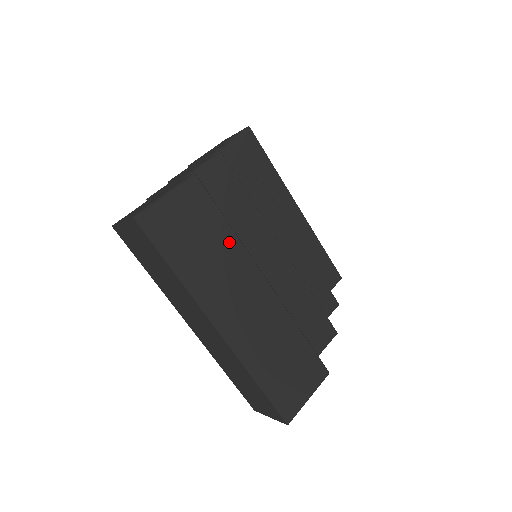
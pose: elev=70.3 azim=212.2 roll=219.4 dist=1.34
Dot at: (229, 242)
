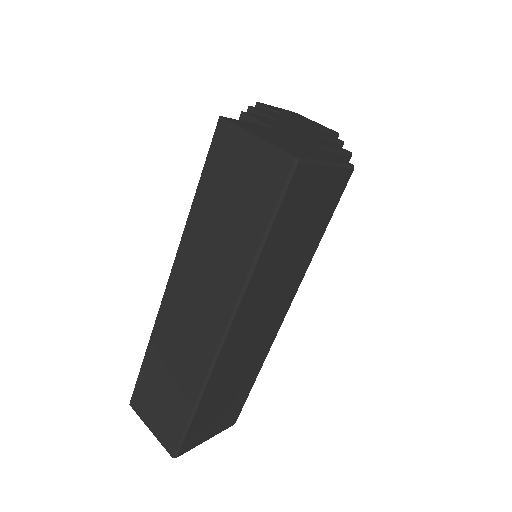
Dot at: (307, 254)
